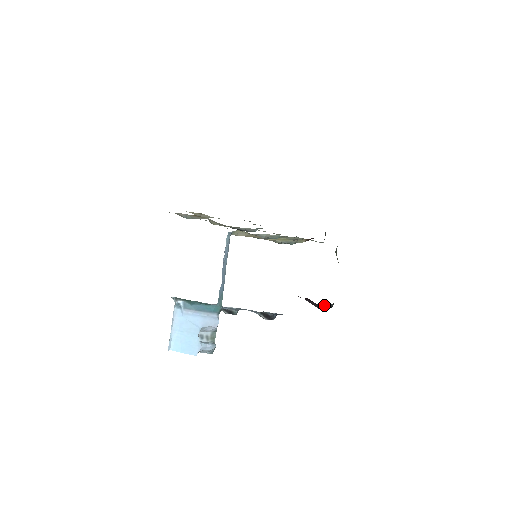
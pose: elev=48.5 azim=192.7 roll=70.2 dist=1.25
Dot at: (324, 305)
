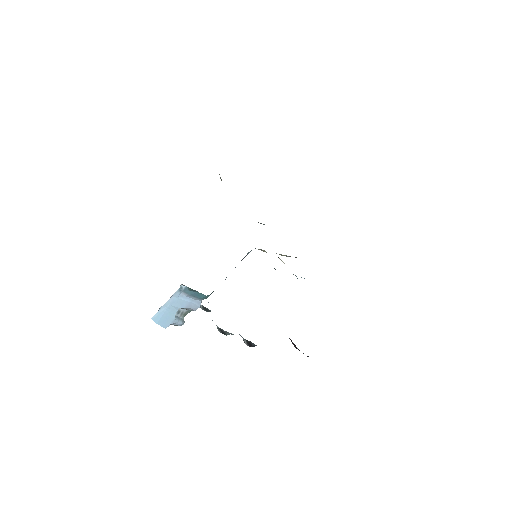
Dot at: occluded
